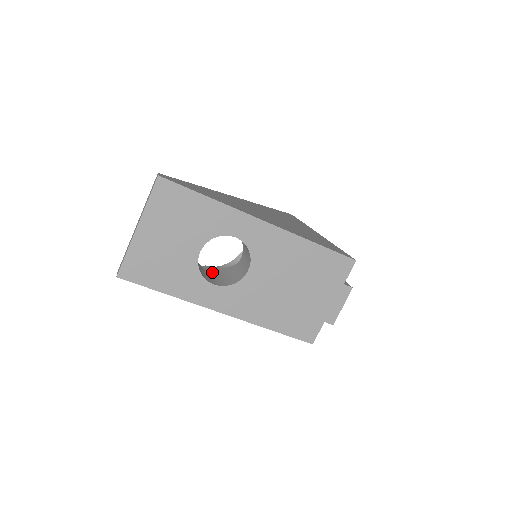
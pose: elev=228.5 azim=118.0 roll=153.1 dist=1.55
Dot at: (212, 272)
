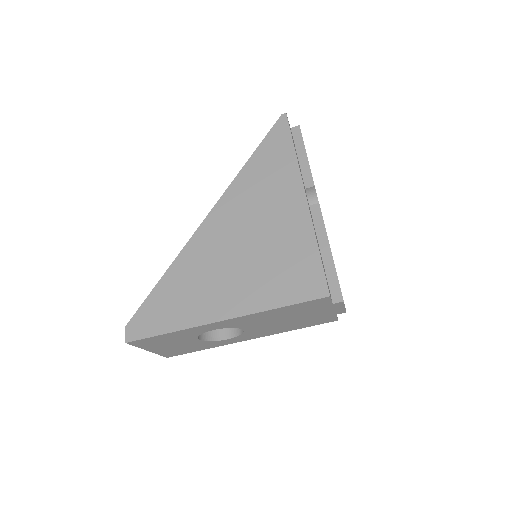
Dot at: occluded
